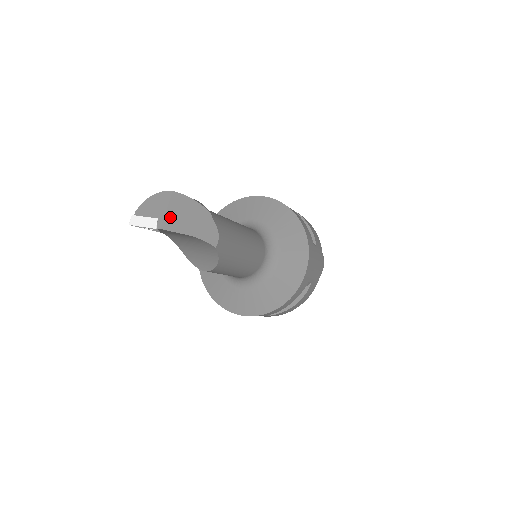
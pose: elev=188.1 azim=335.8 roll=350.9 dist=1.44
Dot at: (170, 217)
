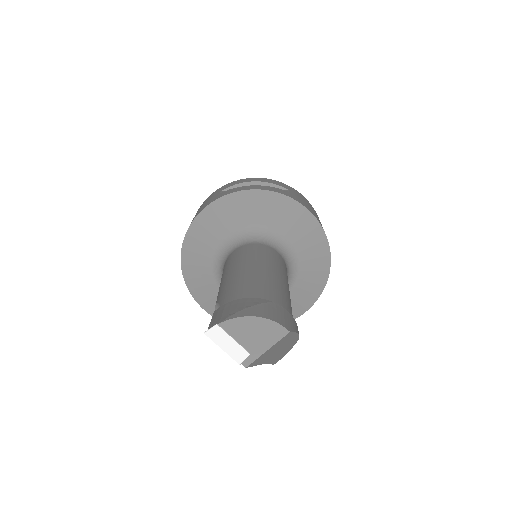
Dot at: (264, 355)
